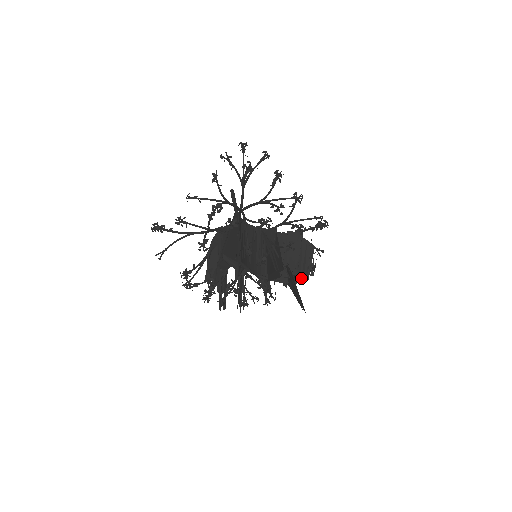
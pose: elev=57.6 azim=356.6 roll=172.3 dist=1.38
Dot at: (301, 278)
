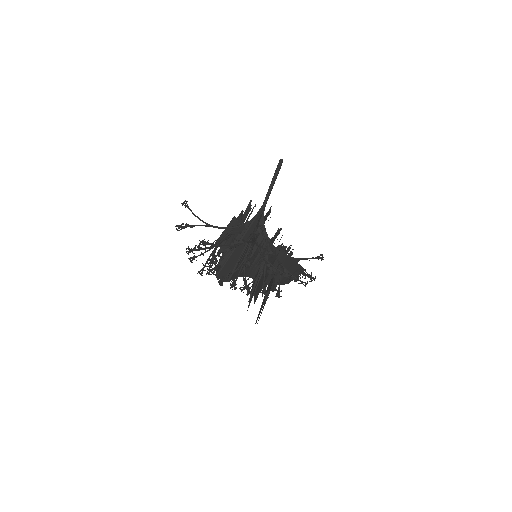
Dot at: (282, 283)
